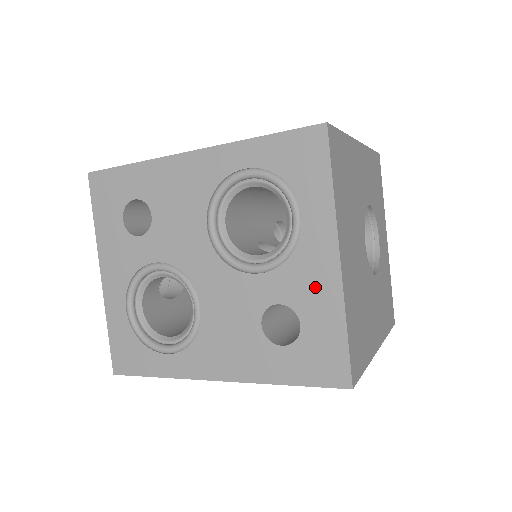
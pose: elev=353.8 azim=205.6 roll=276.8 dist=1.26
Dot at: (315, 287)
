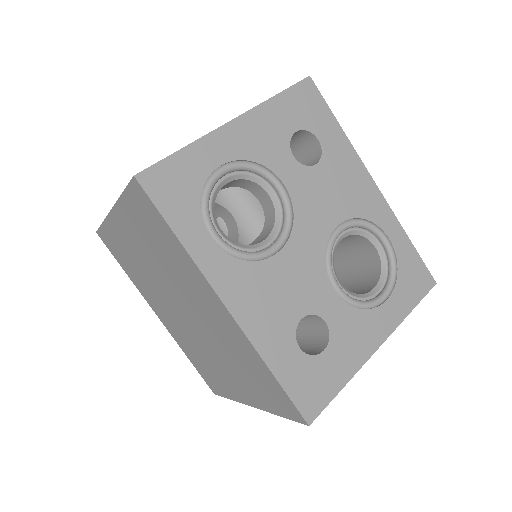
Dot at: (354, 342)
